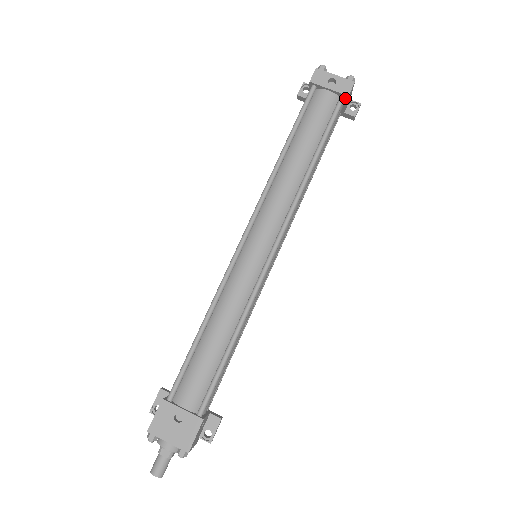
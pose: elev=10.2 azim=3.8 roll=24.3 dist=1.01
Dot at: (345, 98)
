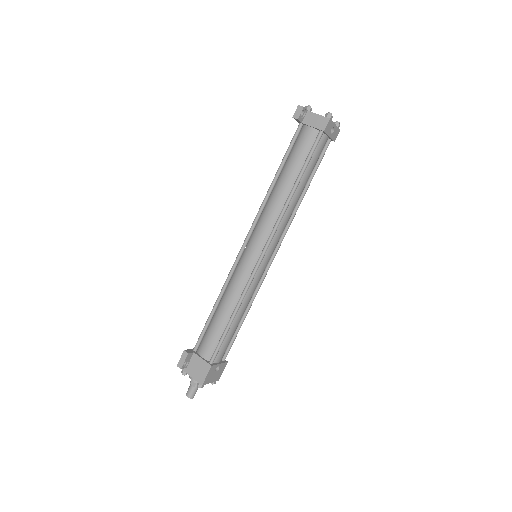
Dot at: (330, 139)
